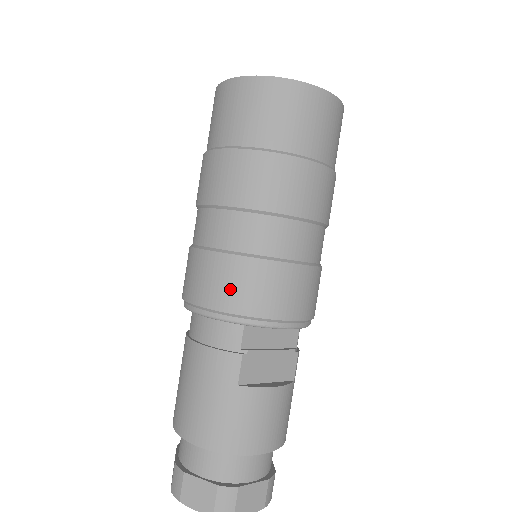
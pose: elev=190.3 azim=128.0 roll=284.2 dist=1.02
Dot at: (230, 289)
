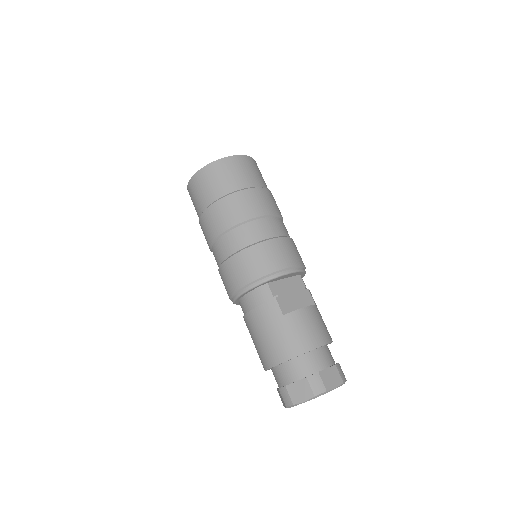
Dot at: (249, 268)
